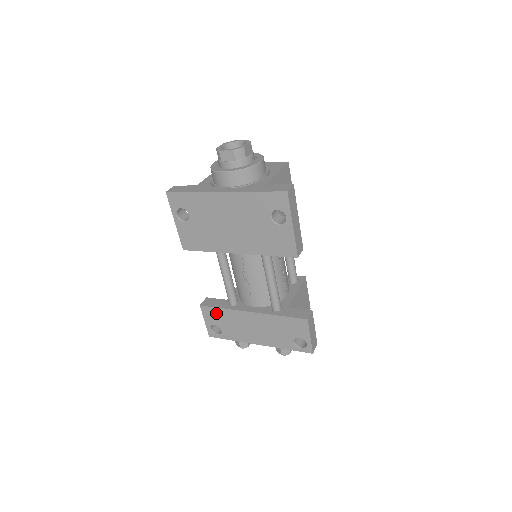
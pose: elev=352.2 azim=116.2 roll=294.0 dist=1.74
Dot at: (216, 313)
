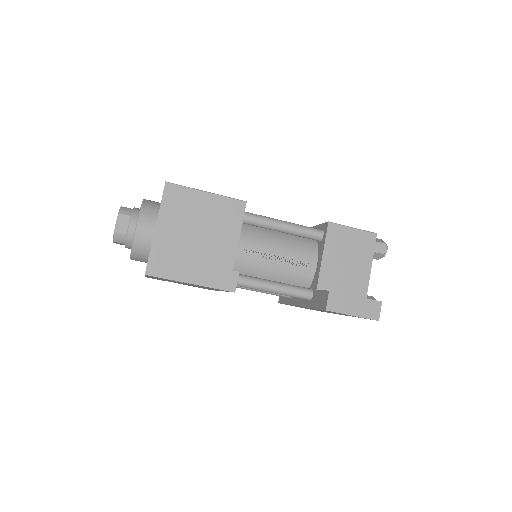
Dot at: (291, 305)
